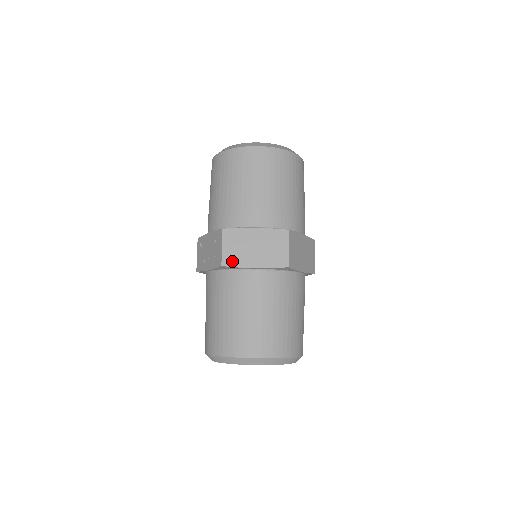
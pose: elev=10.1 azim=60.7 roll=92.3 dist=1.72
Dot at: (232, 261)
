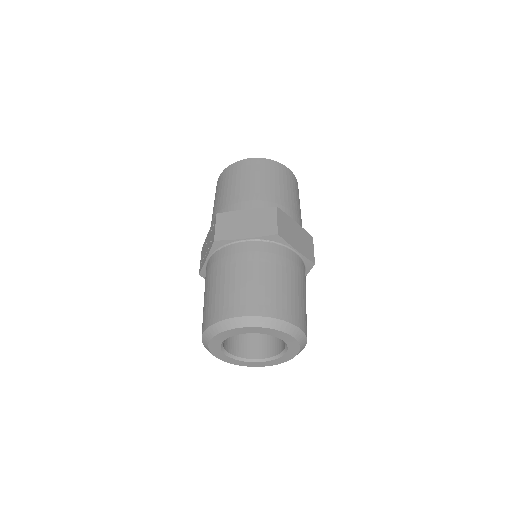
Dot at: (224, 236)
